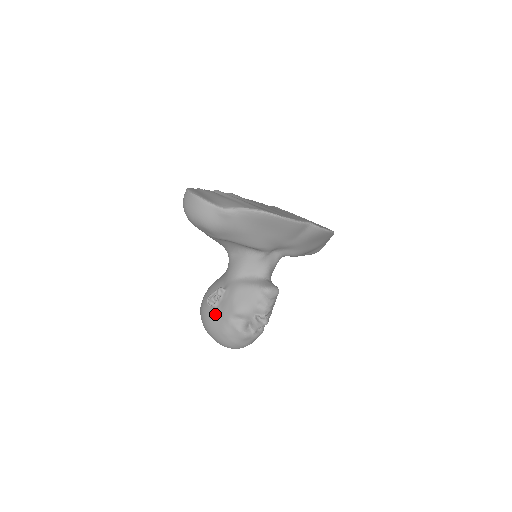
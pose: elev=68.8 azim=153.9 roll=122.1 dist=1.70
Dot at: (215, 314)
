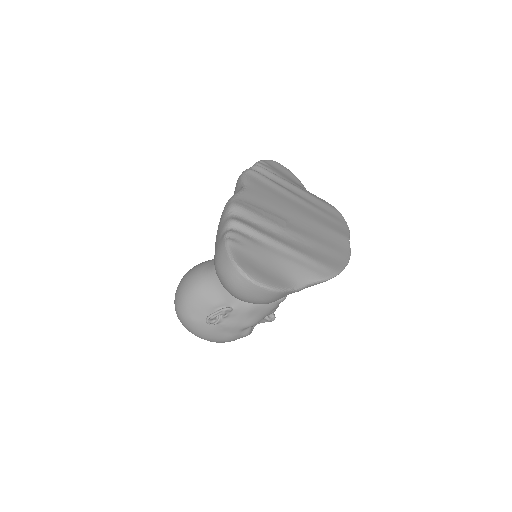
Dot at: (218, 329)
